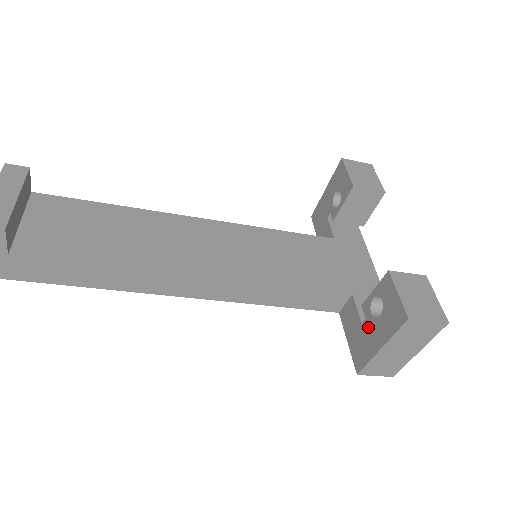
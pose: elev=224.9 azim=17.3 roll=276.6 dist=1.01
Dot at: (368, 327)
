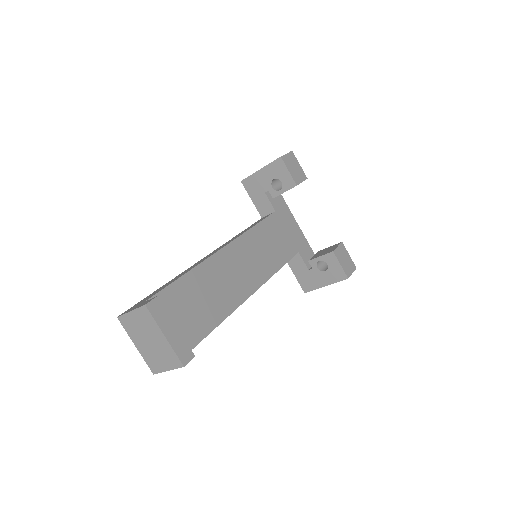
Dot at: (315, 274)
